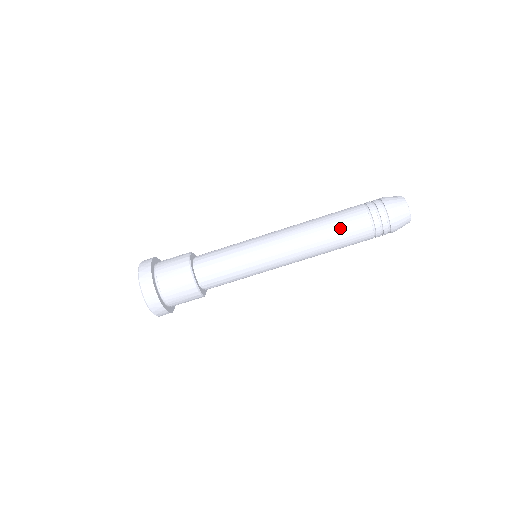
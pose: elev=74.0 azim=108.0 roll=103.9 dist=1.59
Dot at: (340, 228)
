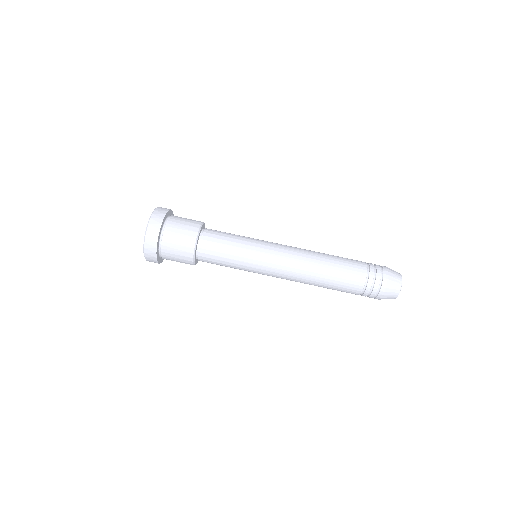
Dot at: (339, 267)
